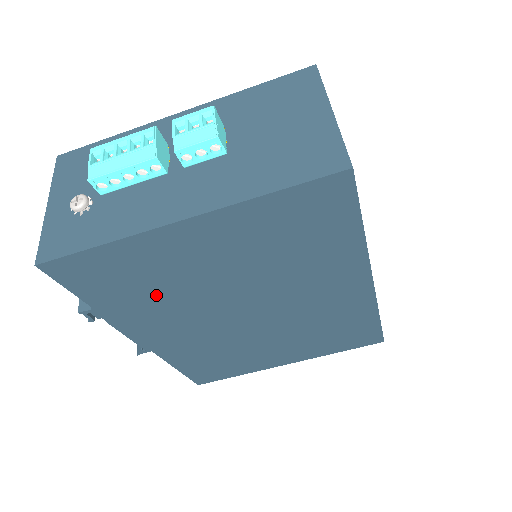
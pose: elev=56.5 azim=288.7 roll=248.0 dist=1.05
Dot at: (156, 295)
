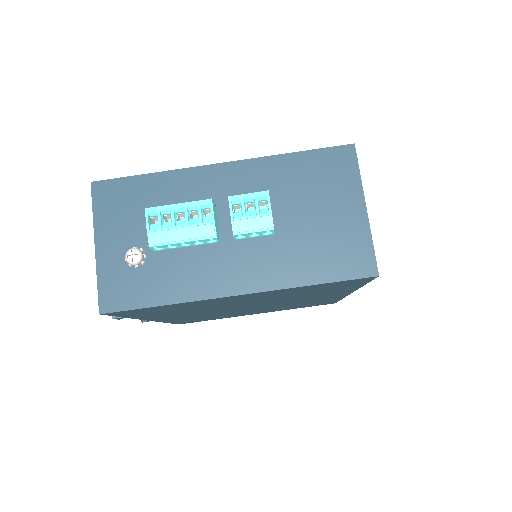
Dot at: (185, 311)
